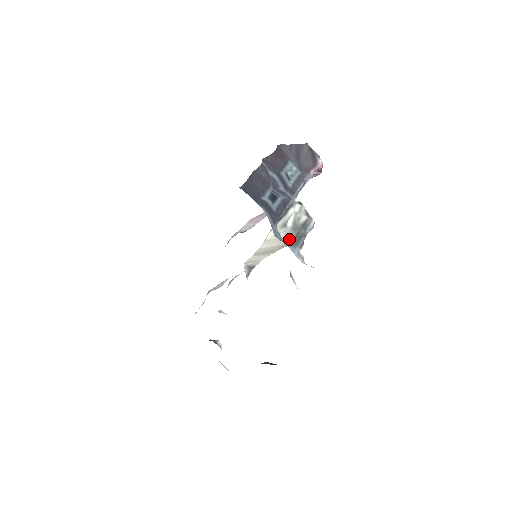
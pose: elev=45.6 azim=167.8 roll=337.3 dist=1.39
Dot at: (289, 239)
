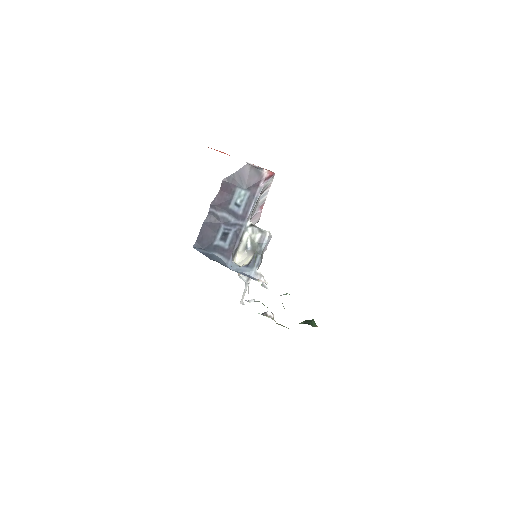
Dot at: (249, 261)
